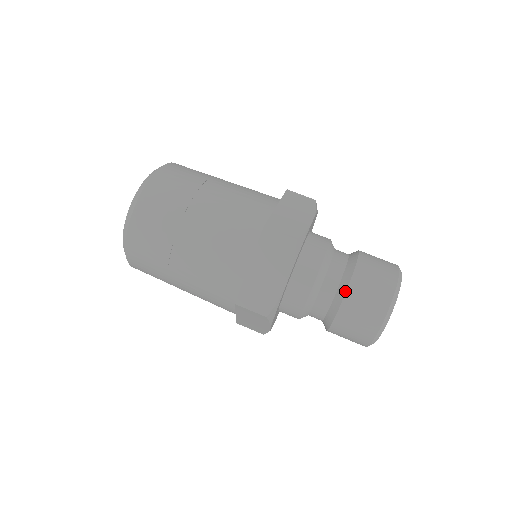
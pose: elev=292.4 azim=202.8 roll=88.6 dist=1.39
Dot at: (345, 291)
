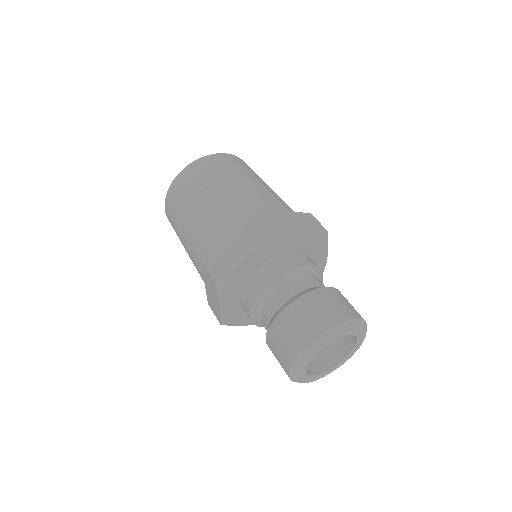
Dot at: (293, 301)
